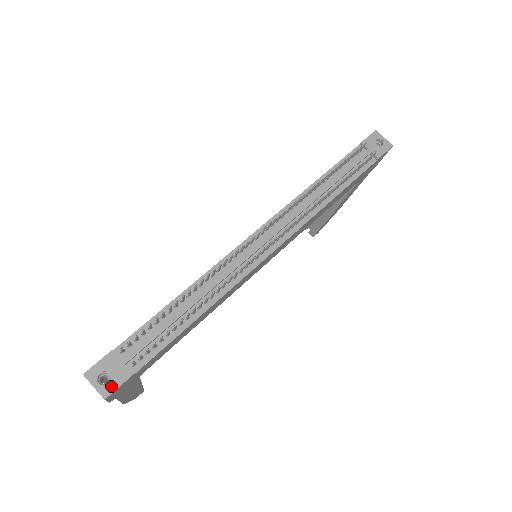
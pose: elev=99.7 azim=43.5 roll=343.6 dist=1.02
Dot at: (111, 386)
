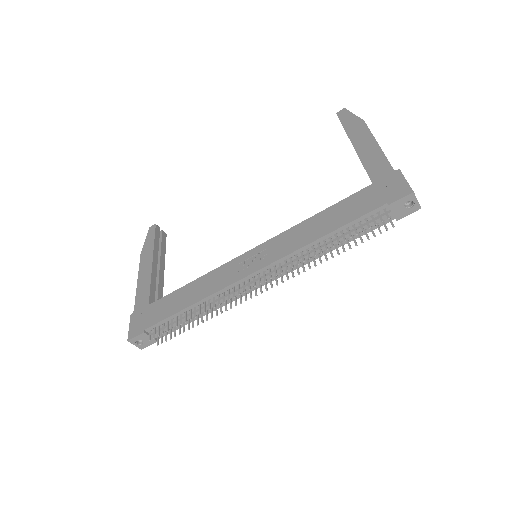
Dot at: (145, 345)
